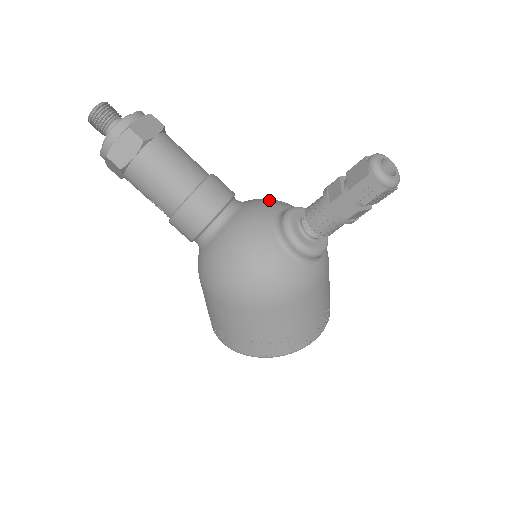
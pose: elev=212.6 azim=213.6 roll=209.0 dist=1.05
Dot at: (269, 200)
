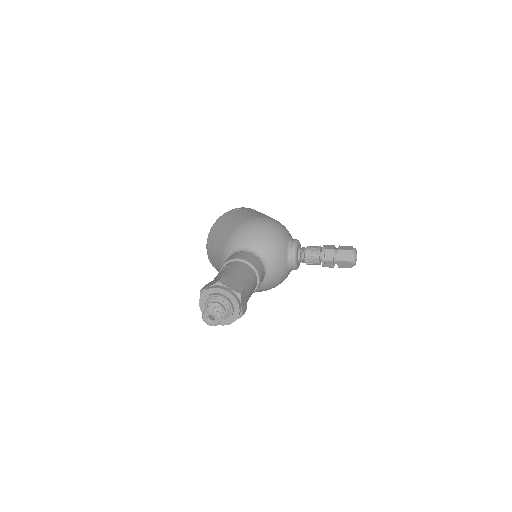
Dot at: (277, 251)
